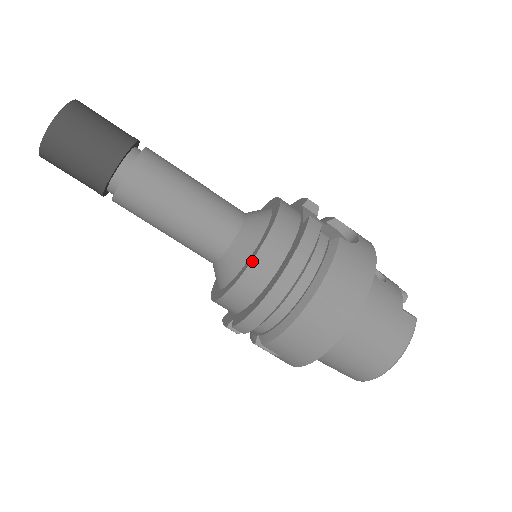
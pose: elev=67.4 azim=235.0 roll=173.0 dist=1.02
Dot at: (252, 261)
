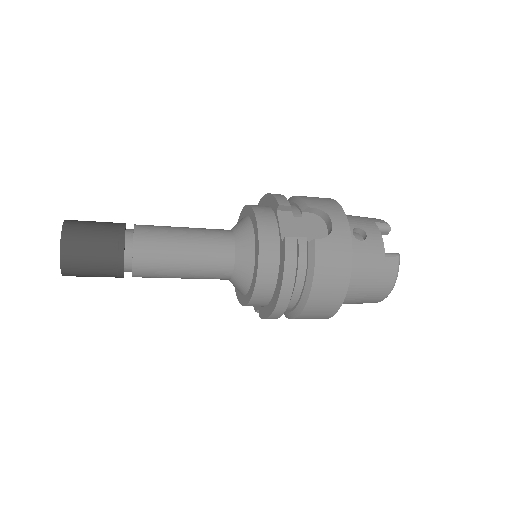
Dot at: (254, 289)
